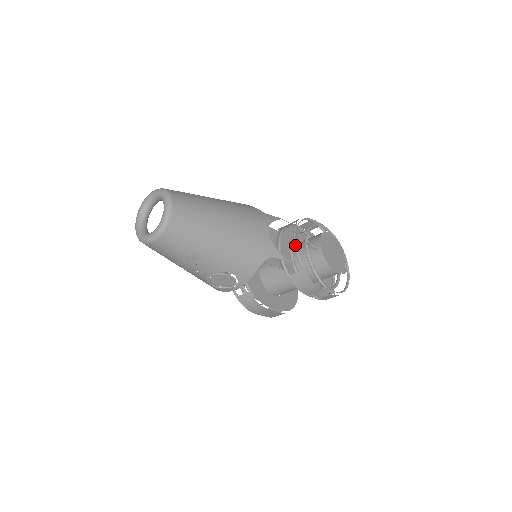
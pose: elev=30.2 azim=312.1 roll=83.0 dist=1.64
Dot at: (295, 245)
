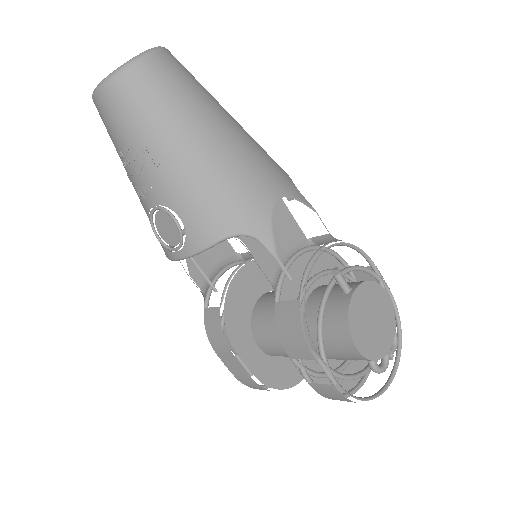
Dot at: (312, 258)
